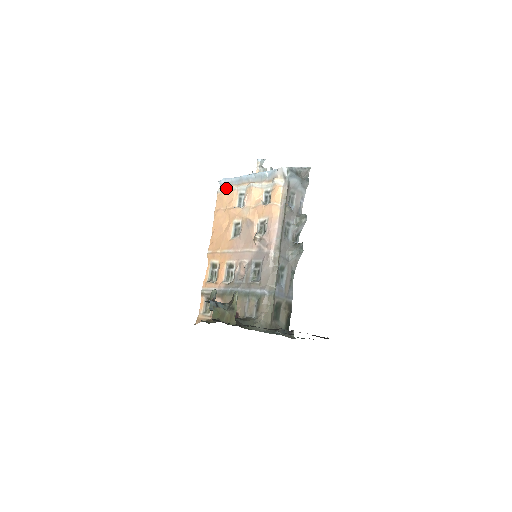
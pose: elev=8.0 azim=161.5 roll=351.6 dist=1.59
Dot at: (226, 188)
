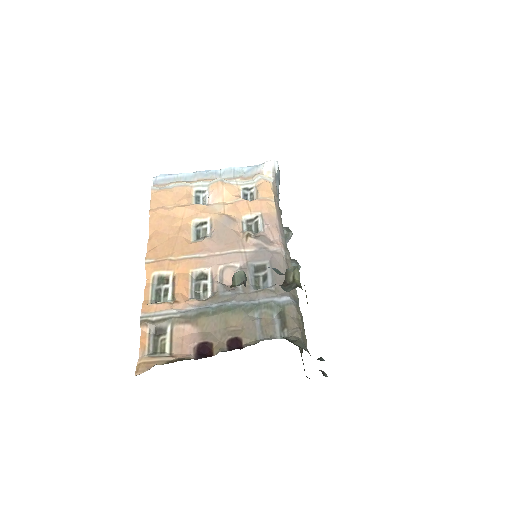
Dot at: (168, 185)
